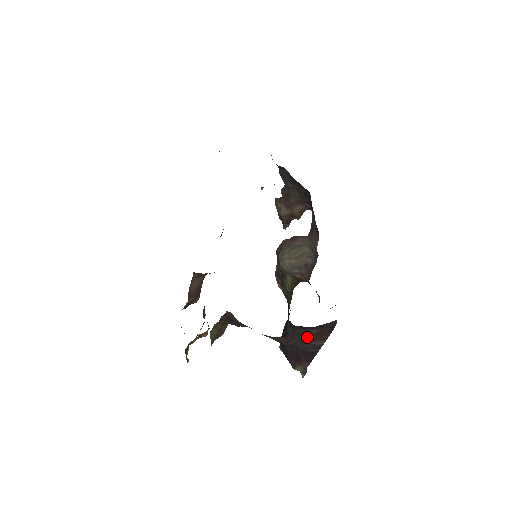
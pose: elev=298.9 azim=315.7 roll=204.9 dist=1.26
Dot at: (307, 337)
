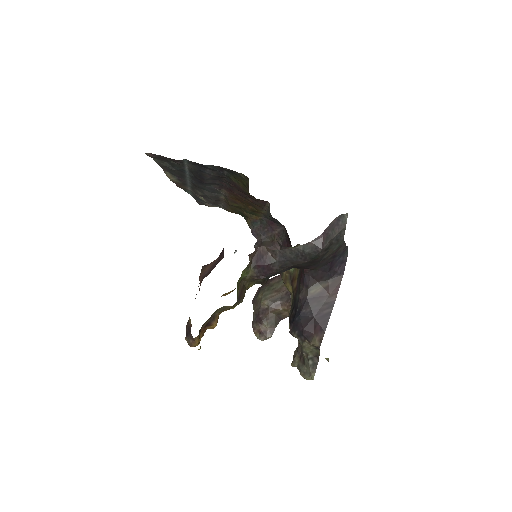
Dot at: (339, 234)
